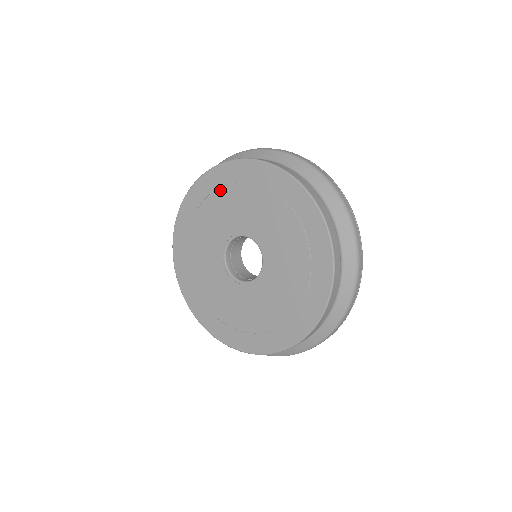
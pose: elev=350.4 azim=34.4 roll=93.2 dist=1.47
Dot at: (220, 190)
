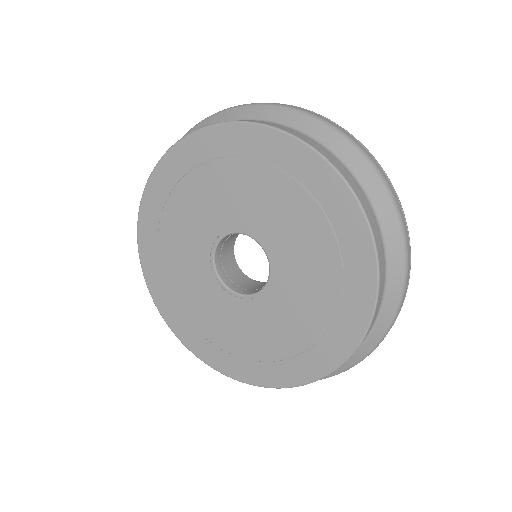
Dot at: (166, 208)
